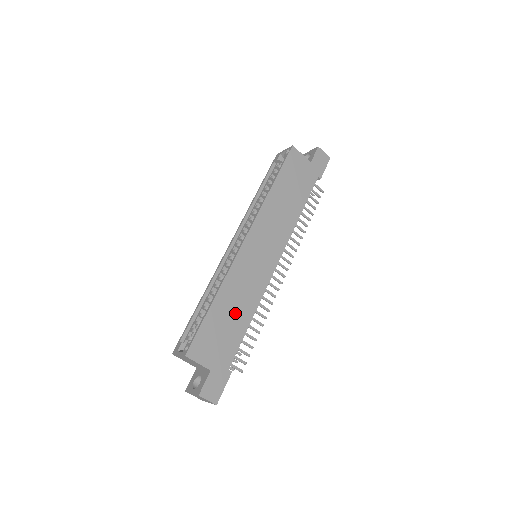
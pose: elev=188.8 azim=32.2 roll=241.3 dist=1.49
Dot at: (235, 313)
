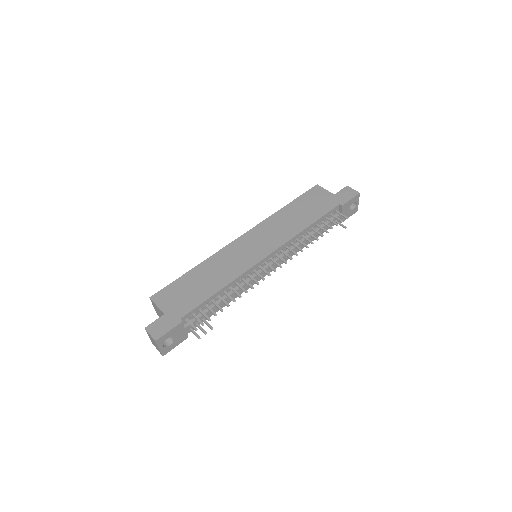
Dot at: (207, 281)
